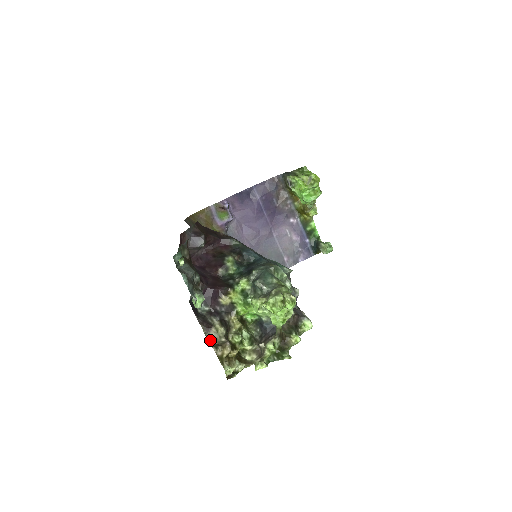
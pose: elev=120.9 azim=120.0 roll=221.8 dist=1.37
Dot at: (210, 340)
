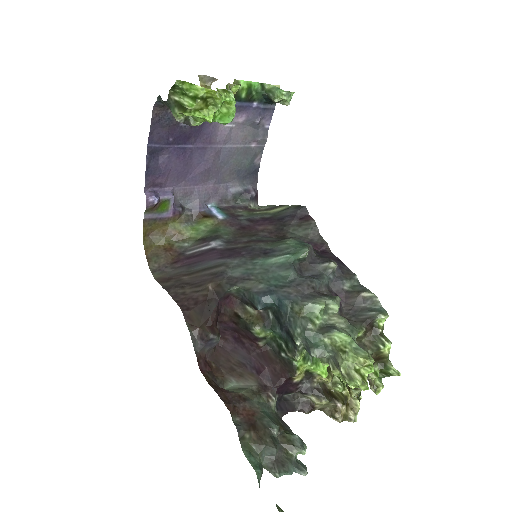
Dot at: (322, 410)
